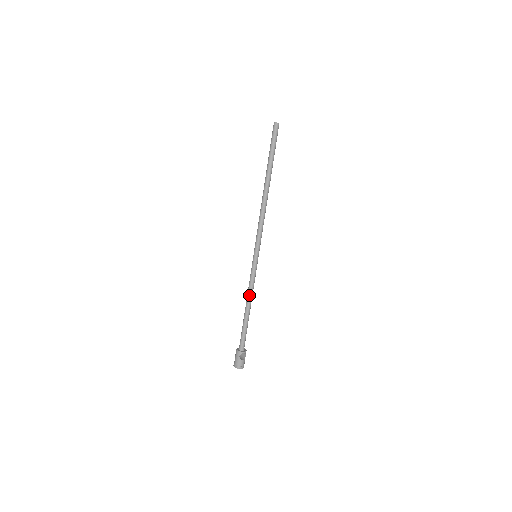
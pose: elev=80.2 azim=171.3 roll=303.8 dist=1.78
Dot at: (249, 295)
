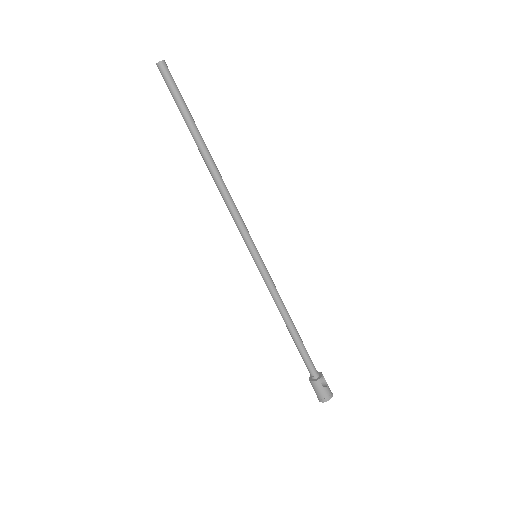
Dot at: (282, 308)
